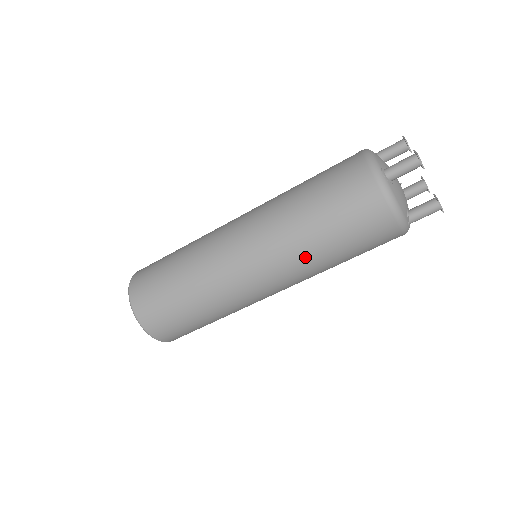
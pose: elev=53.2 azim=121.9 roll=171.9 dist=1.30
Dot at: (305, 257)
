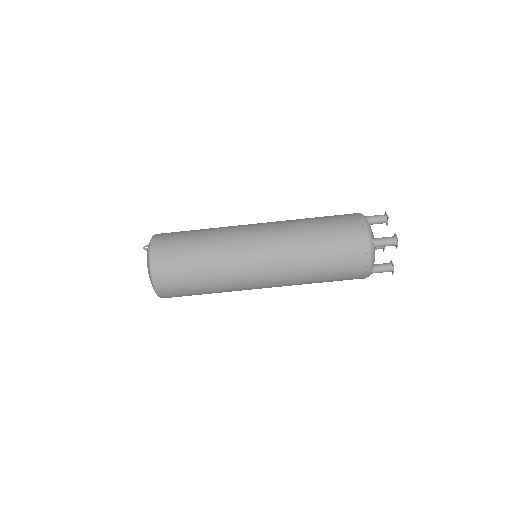
Dot at: (301, 277)
